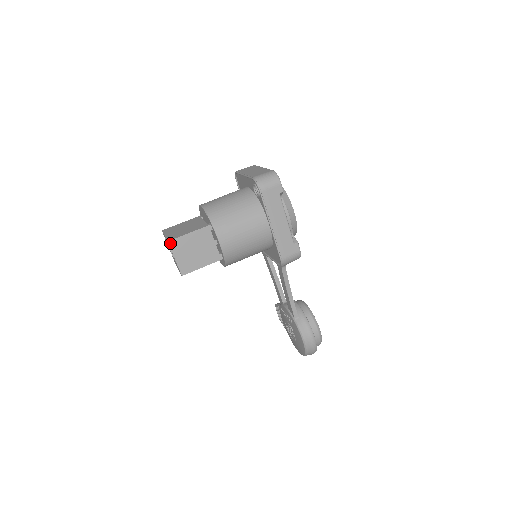
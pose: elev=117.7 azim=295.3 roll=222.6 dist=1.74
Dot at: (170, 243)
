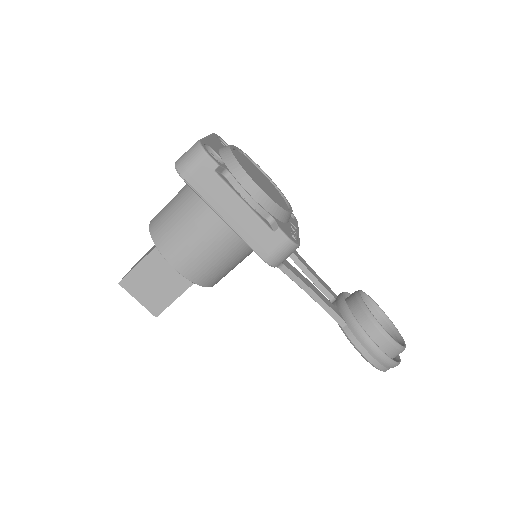
Dot at: (122, 284)
